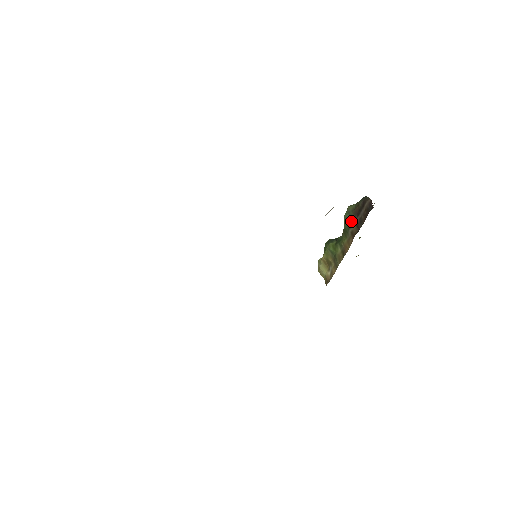
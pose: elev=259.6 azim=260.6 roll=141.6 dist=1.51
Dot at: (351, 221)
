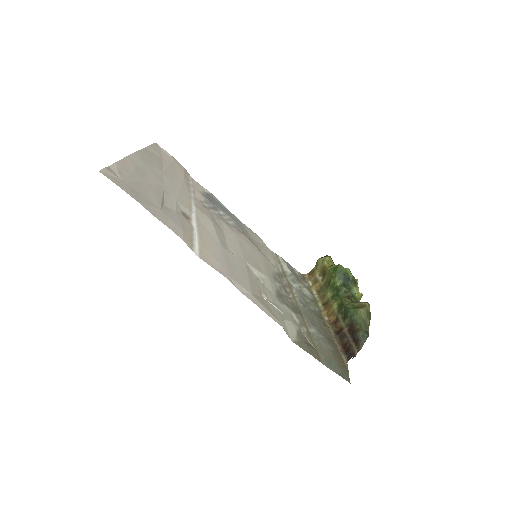
Dot at: (346, 319)
